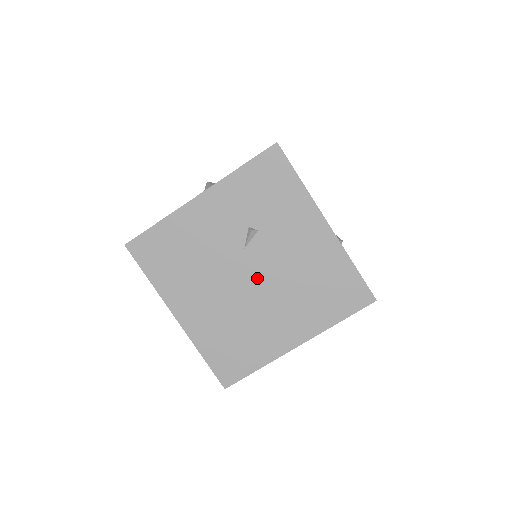
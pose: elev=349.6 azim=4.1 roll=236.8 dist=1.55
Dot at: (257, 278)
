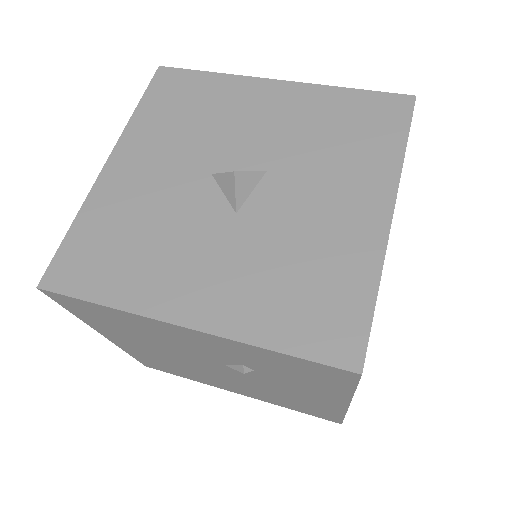
Dot at: (225, 373)
